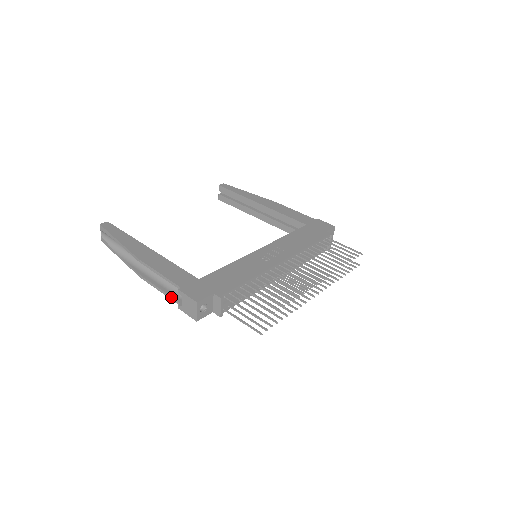
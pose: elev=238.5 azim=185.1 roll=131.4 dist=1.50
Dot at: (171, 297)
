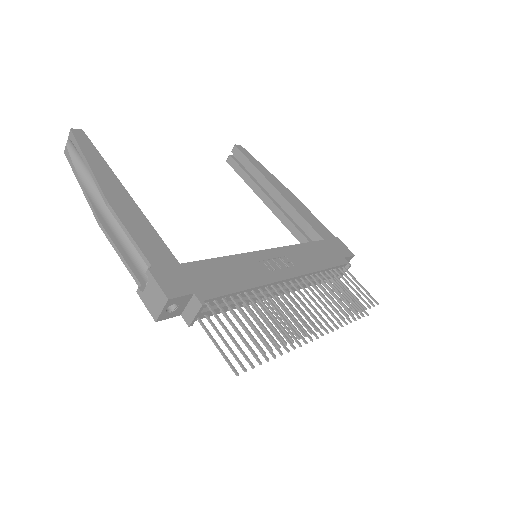
Dot at: (132, 271)
